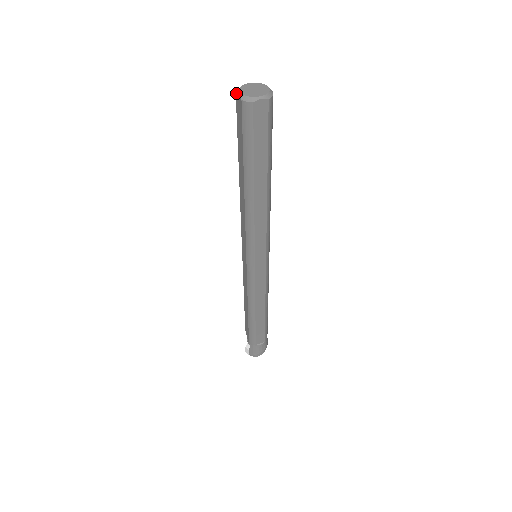
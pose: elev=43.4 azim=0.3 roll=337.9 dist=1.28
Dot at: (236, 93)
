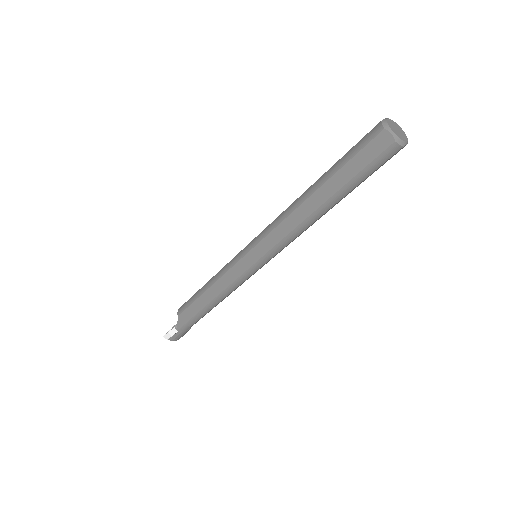
Dot at: (386, 130)
